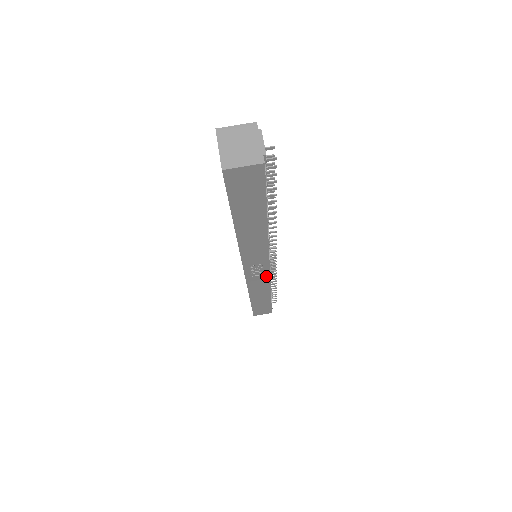
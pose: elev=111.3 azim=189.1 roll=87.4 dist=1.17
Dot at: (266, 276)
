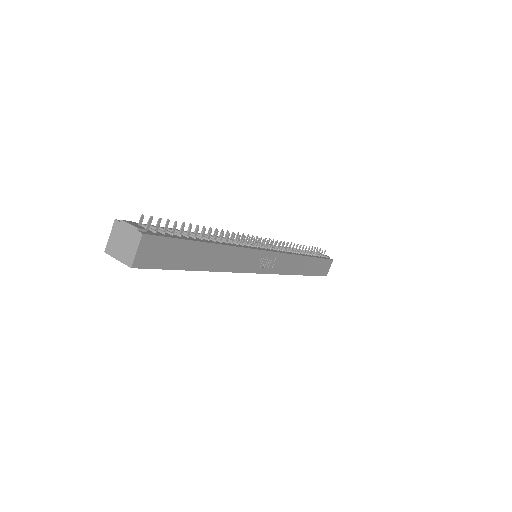
Dot at: (280, 256)
